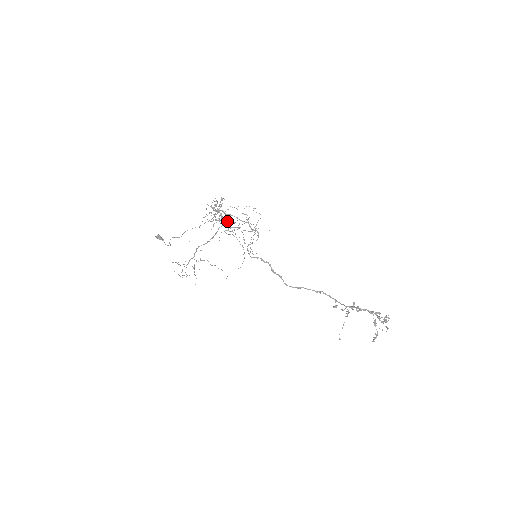
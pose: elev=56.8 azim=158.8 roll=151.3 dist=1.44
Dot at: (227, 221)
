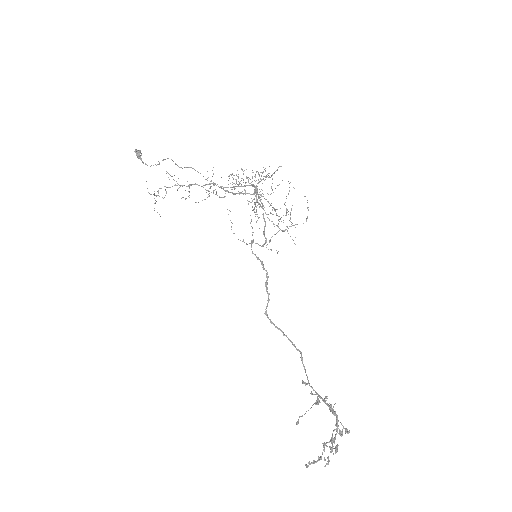
Dot at: occluded
